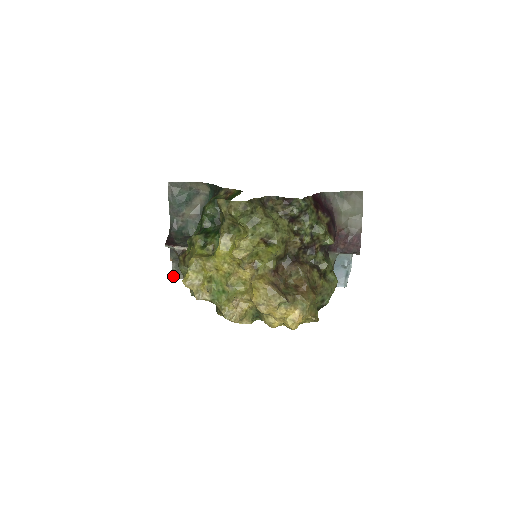
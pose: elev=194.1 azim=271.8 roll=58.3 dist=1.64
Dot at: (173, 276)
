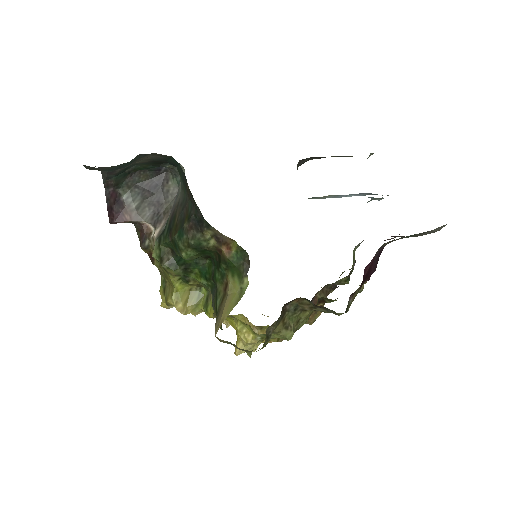
Dot at: occluded
